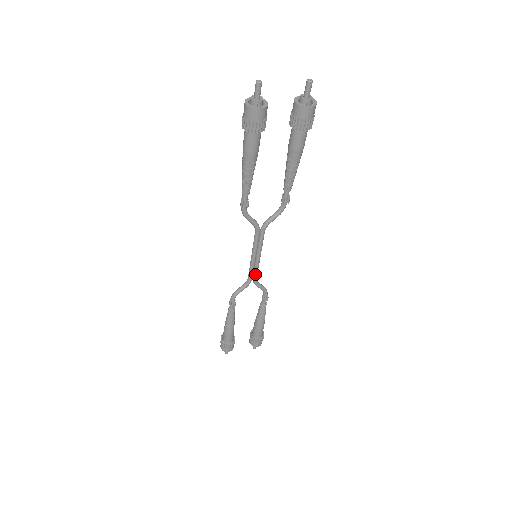
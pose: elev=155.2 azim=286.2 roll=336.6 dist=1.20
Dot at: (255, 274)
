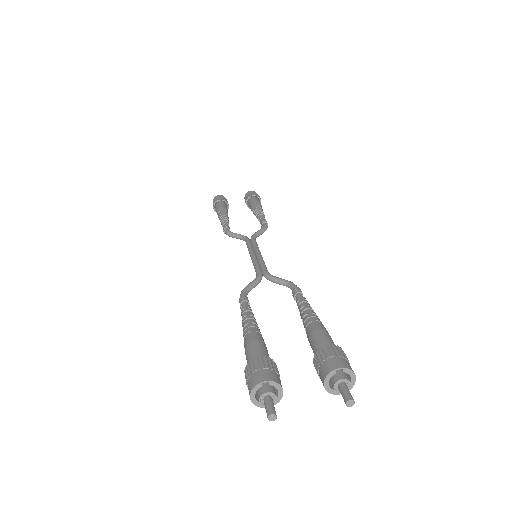
Dot at: occluded
